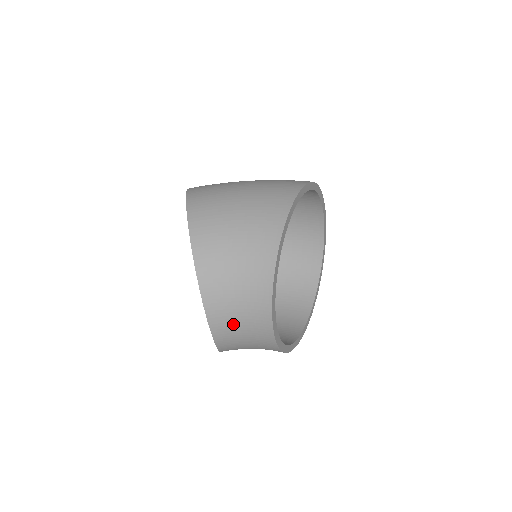
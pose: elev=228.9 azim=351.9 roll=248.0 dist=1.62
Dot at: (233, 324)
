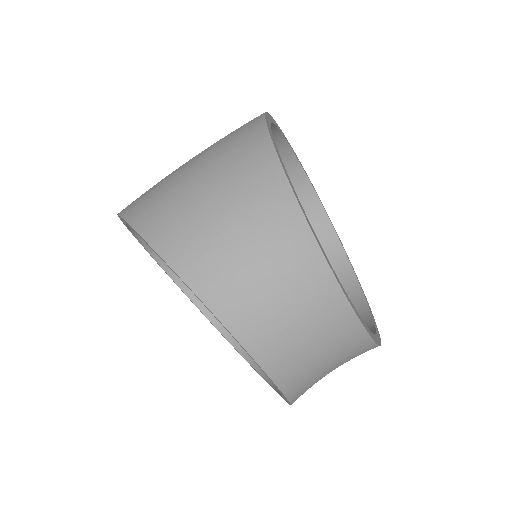
Dot at: (290, 338)
